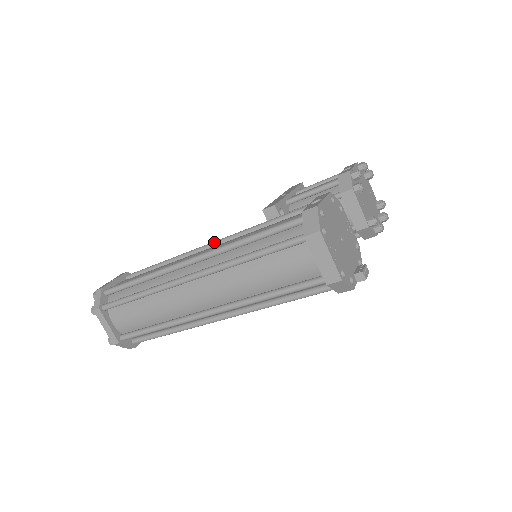
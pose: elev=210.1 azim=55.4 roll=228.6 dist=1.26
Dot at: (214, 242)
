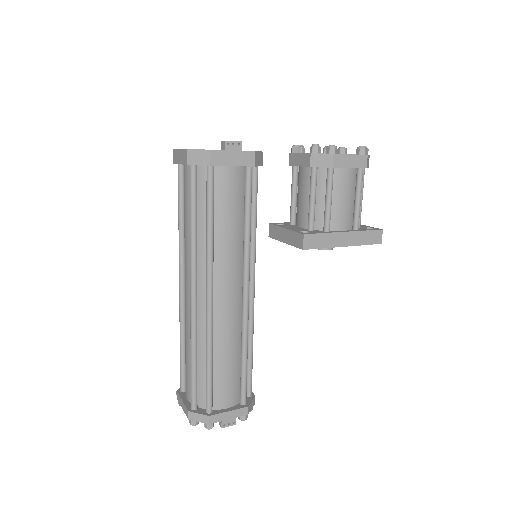
Dot at: occluded
